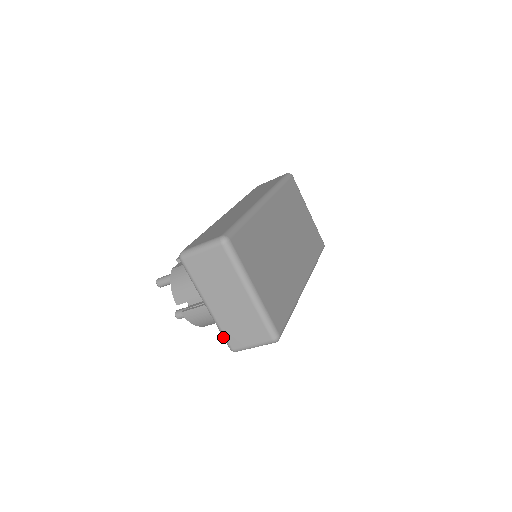
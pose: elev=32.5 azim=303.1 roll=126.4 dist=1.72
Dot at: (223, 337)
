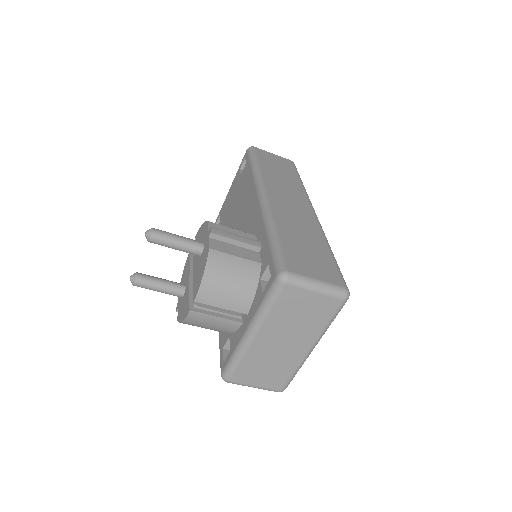
Dot at: (231, 366)
